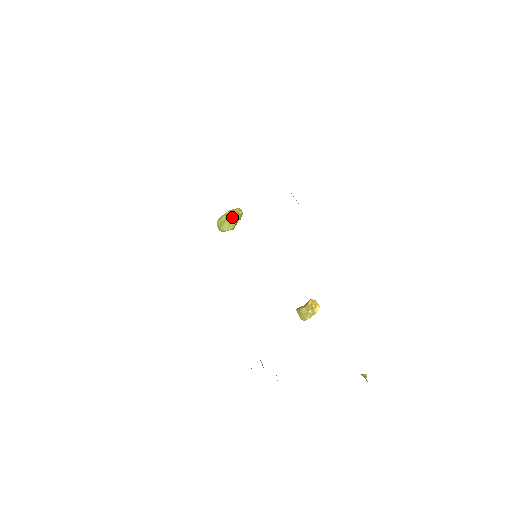
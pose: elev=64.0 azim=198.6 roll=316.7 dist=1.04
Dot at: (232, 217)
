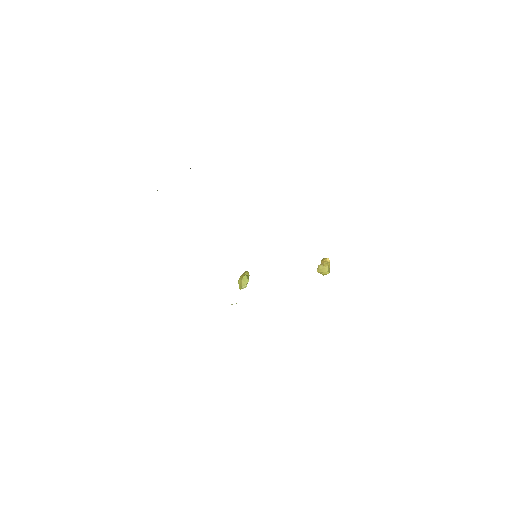
Dot at: (242, 276)
